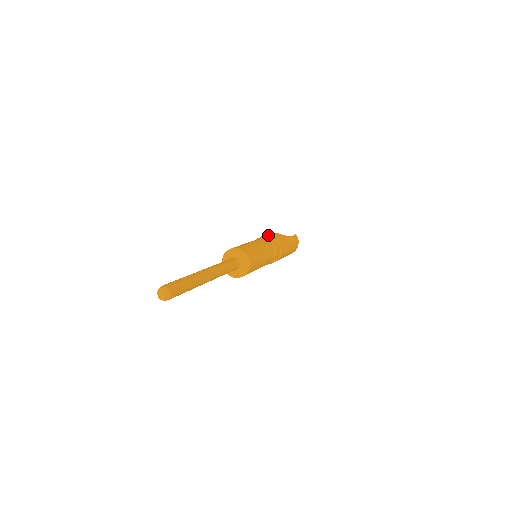
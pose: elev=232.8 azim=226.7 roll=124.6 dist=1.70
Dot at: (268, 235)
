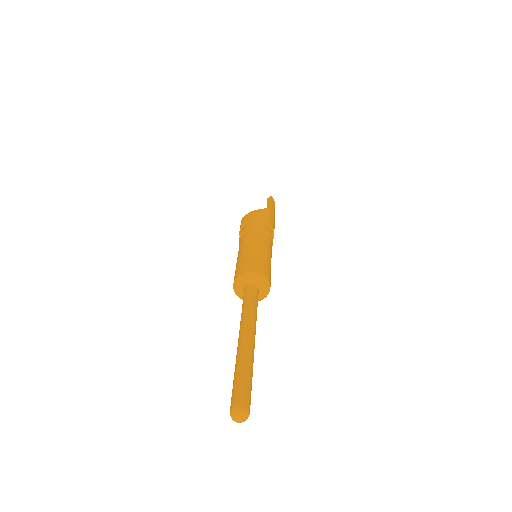
Dot at: (256, 219)
